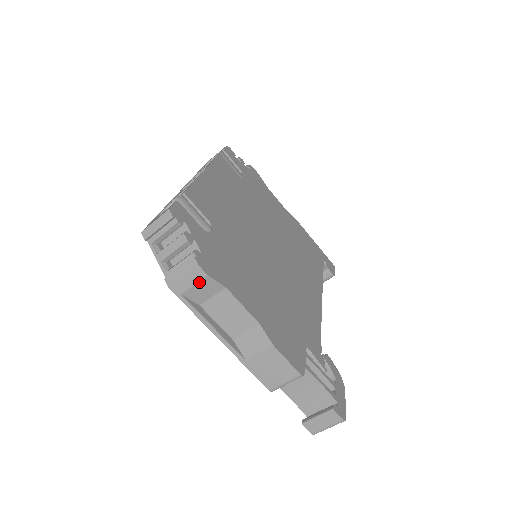
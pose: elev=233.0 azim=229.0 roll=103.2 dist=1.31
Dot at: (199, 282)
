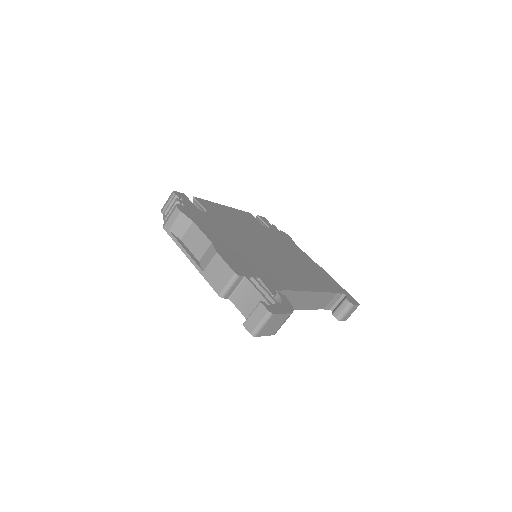
Dot at: (177, 218)
